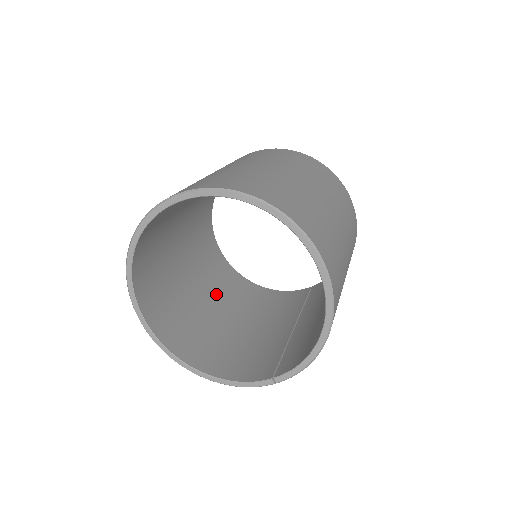
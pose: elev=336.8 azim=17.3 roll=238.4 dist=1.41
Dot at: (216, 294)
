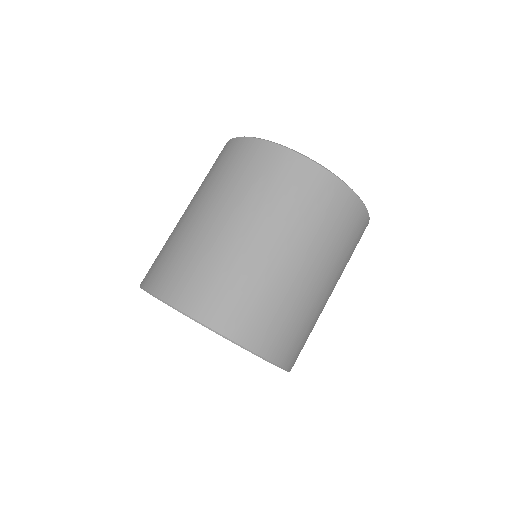
Dot at: occluded
